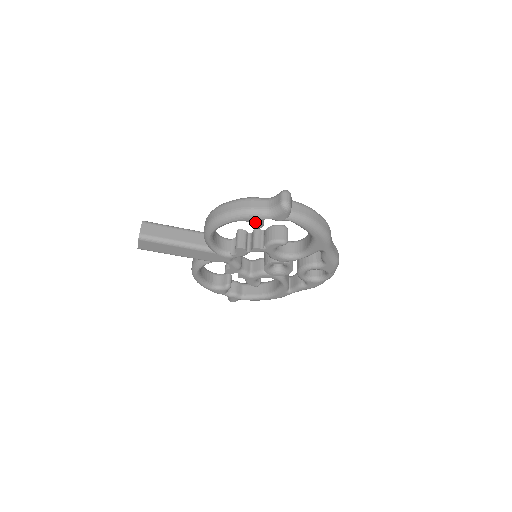
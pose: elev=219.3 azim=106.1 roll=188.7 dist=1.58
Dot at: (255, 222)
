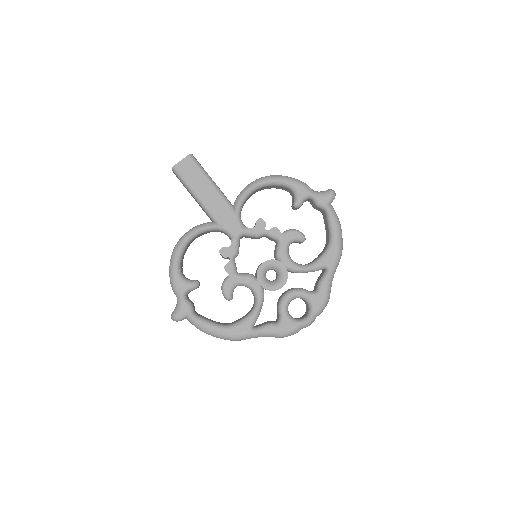
Dot at: (301, 193)
